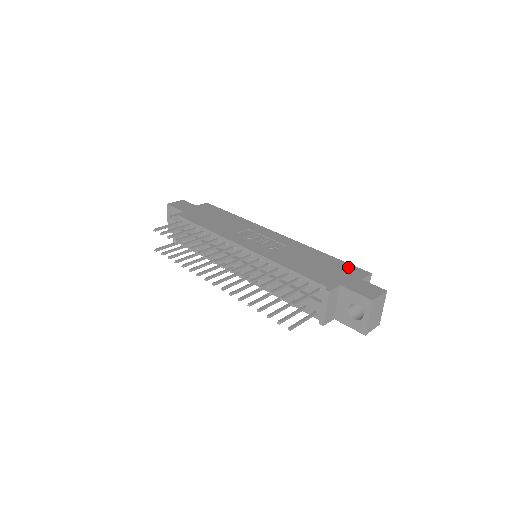
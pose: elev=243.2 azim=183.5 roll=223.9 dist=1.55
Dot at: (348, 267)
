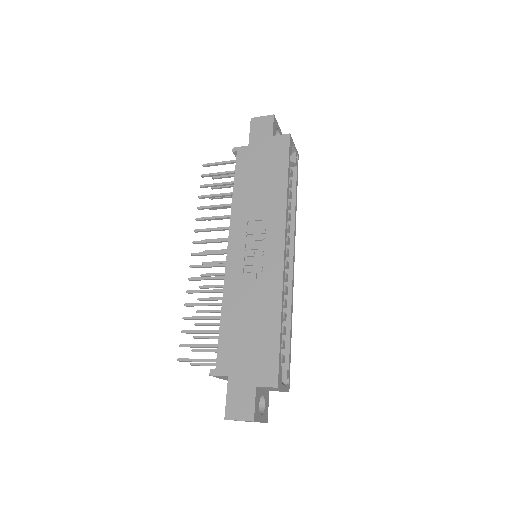
Dot at: (270, 359)
